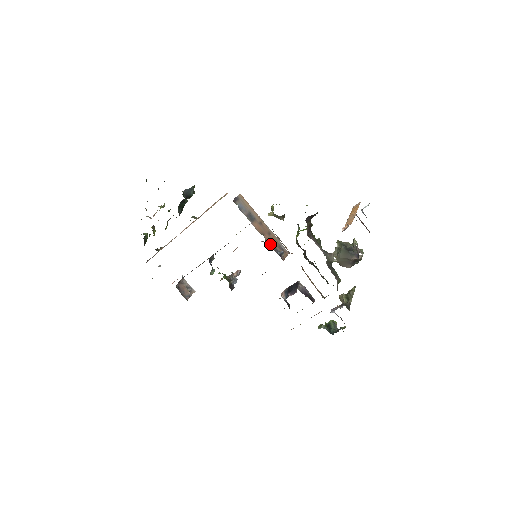
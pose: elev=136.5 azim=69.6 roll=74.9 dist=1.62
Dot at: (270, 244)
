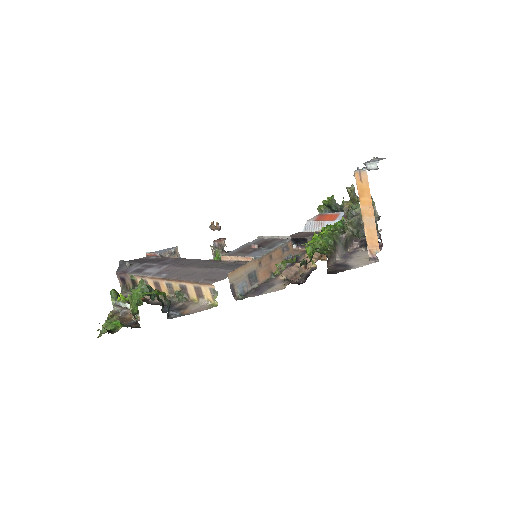
Dot at: occluded
